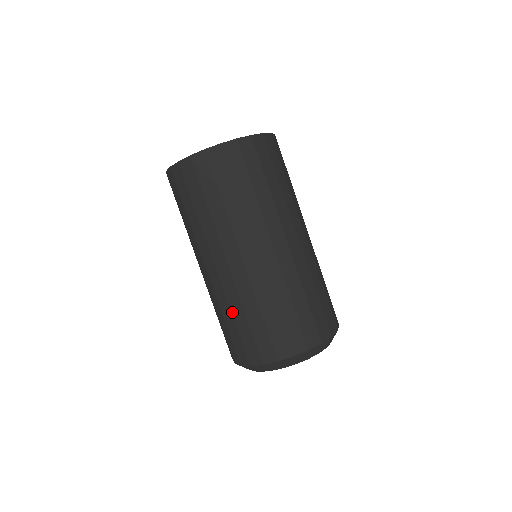
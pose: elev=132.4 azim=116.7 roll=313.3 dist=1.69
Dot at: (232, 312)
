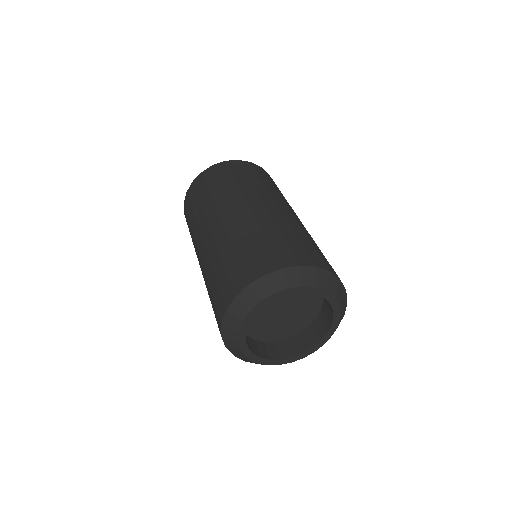
Dot at: (221, 256)
